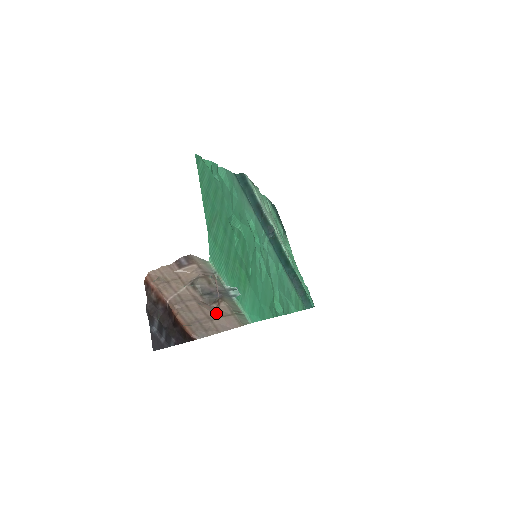
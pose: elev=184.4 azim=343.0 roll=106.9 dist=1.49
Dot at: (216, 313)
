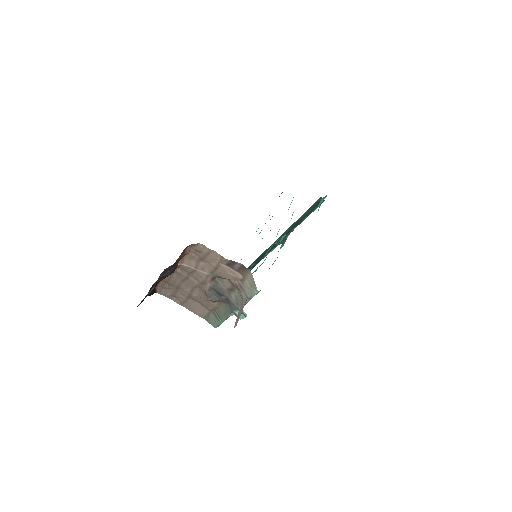
Dot at: (200, 299)
